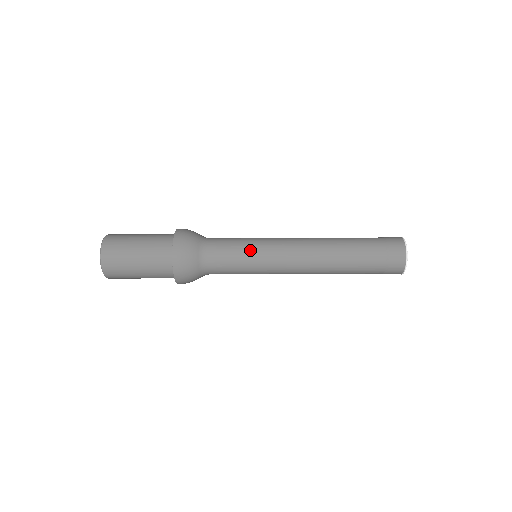
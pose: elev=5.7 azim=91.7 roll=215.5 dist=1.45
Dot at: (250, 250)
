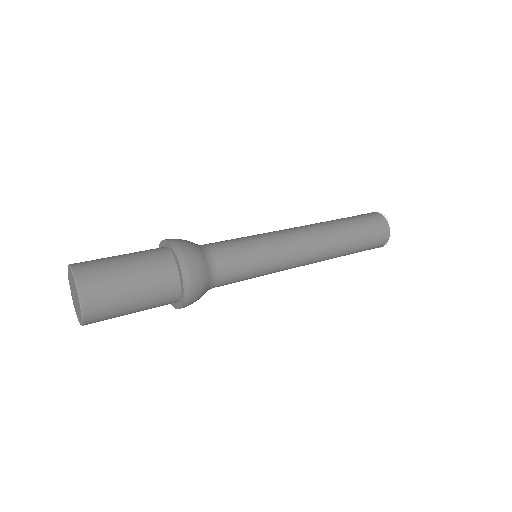
Dot at: (260, 274)
